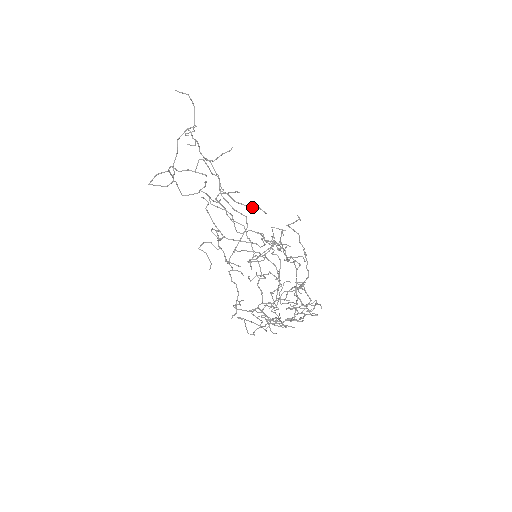
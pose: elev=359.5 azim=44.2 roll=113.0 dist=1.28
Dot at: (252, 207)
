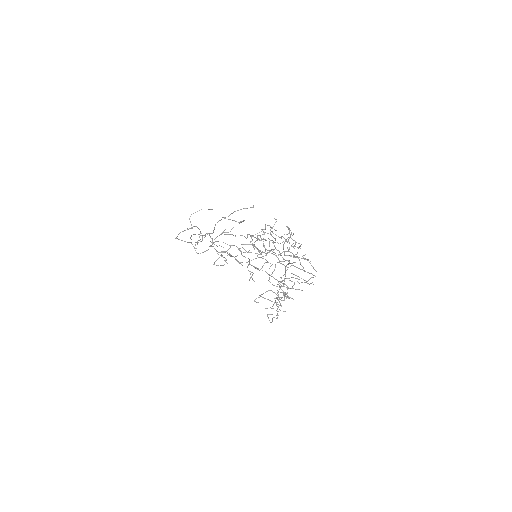
Dot at: occluded
